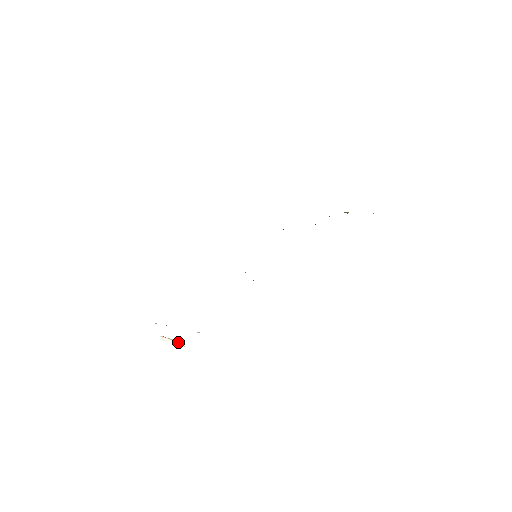
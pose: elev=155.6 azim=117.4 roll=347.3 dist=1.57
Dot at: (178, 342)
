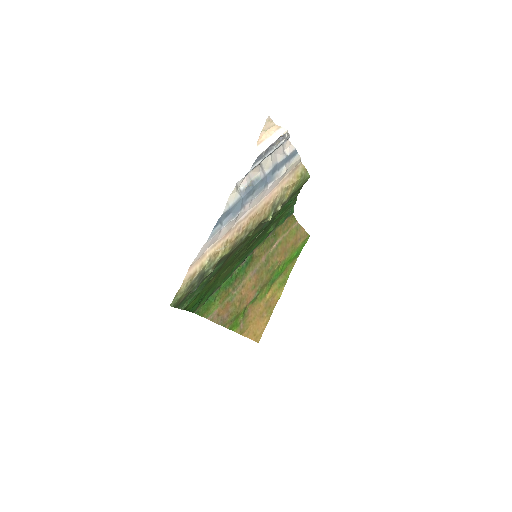
Dot at: (278, 129)
